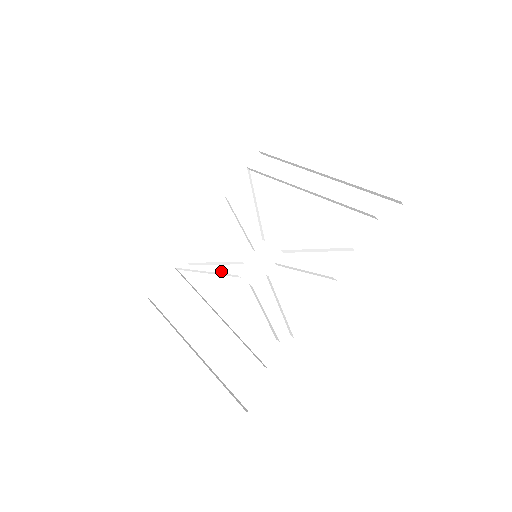
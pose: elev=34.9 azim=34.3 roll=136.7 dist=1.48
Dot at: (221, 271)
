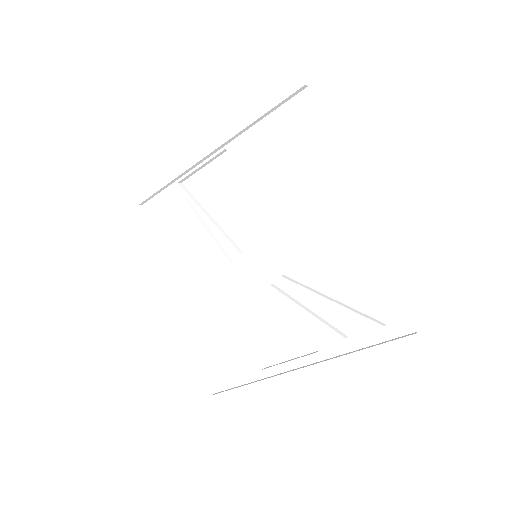
Dot at: (218, 239)
